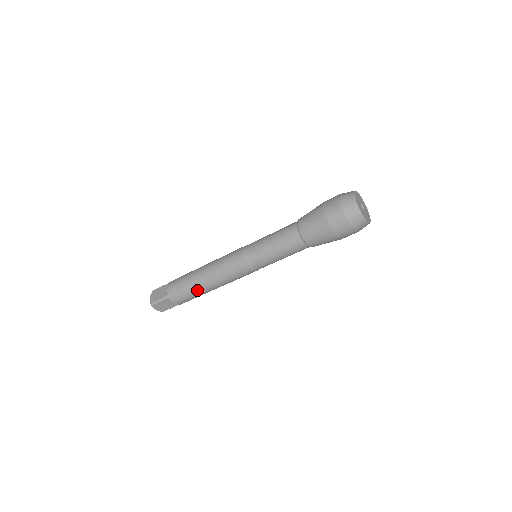
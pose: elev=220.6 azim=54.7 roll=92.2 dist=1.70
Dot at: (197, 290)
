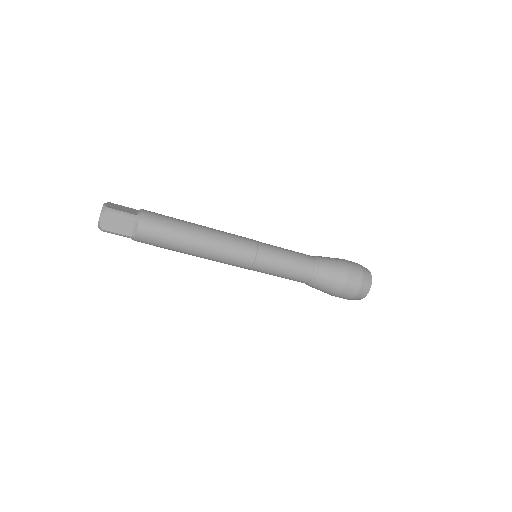
Dot at: (181, 236)
